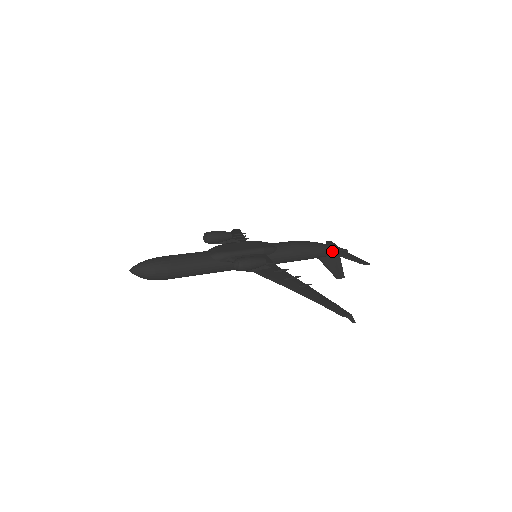
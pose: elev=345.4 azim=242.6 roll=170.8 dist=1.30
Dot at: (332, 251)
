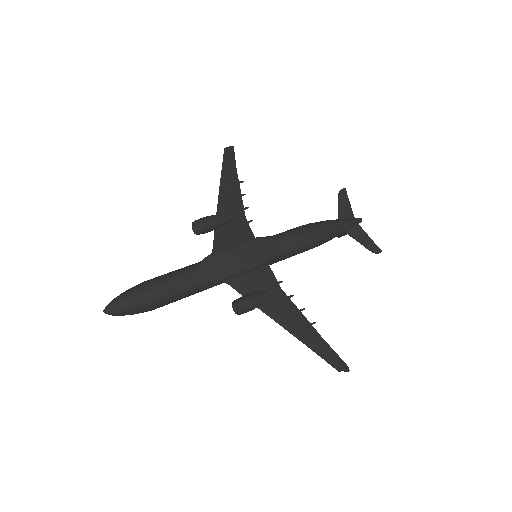
Dot at: (344, 231)
